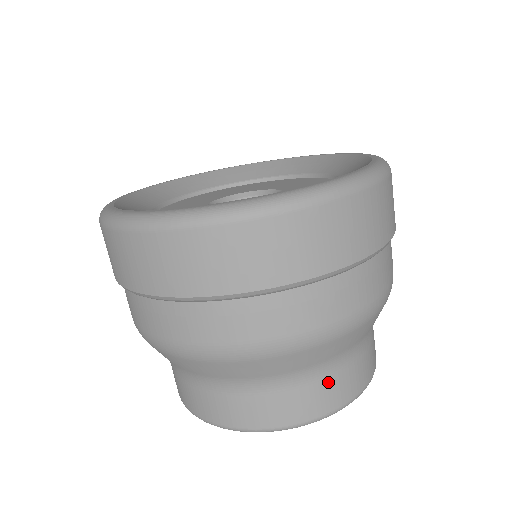
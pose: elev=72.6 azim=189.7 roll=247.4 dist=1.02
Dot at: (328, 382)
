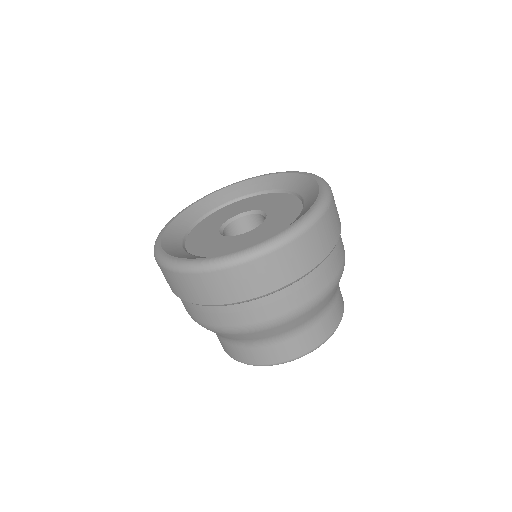
Dot at: (339, 292)
